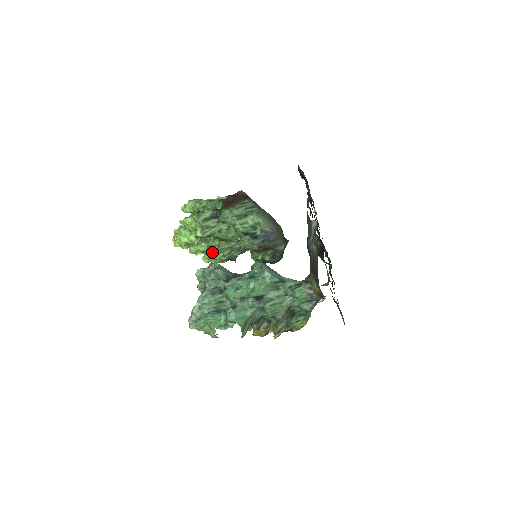
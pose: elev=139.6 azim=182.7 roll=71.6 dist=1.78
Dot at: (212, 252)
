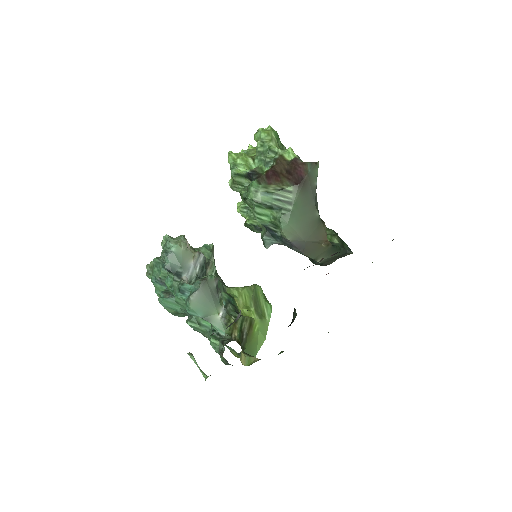
Dot at: (244, 207)
